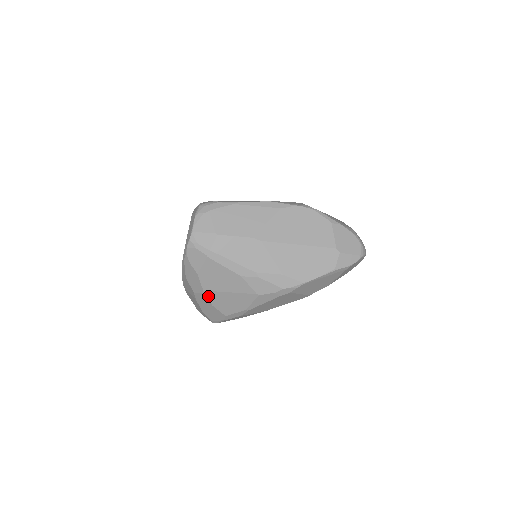
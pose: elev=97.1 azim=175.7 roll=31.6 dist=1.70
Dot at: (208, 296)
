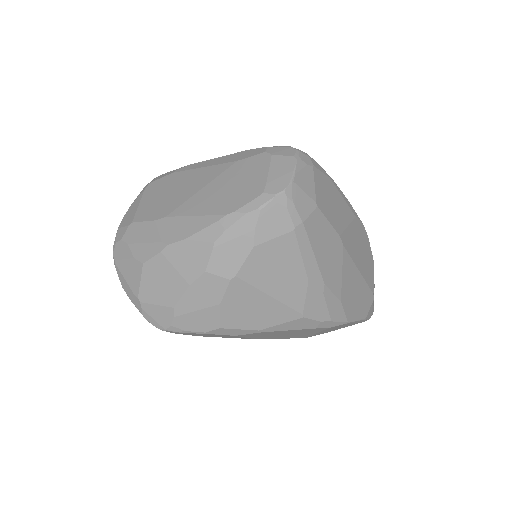
Dot at: (232, 287)
